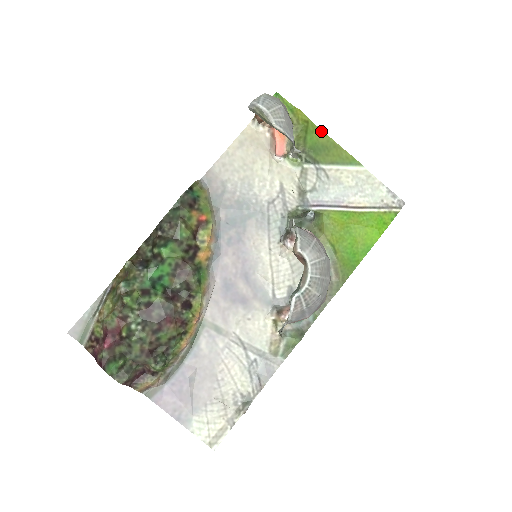
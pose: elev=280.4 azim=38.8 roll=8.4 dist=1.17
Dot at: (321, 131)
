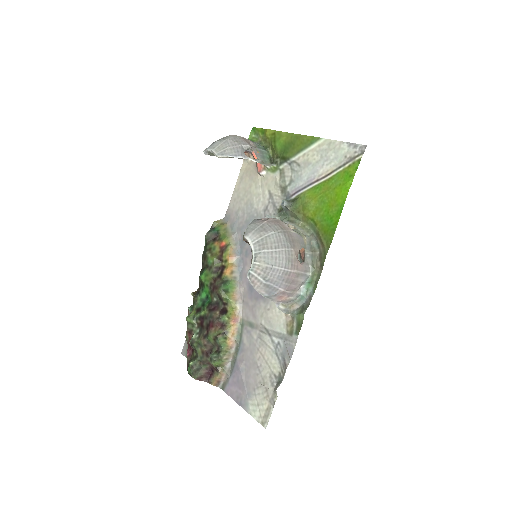
Dot at: (285, 133)
